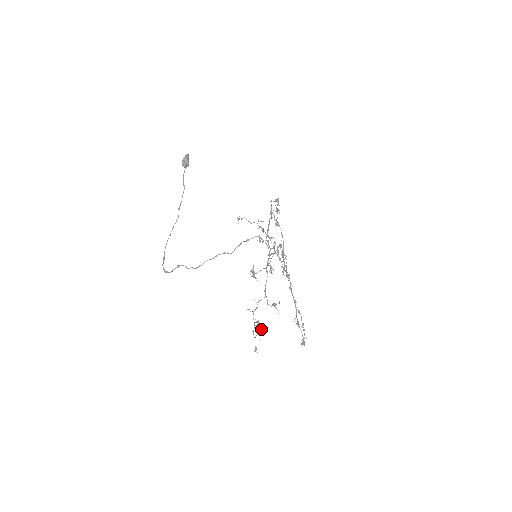
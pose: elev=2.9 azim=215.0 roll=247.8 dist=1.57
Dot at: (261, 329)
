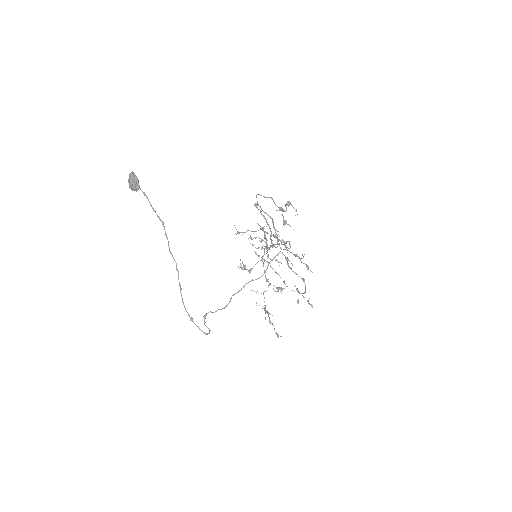
Dot at: (266, 311)
